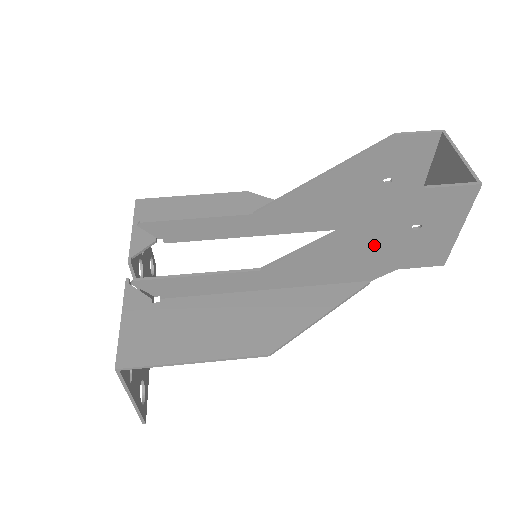
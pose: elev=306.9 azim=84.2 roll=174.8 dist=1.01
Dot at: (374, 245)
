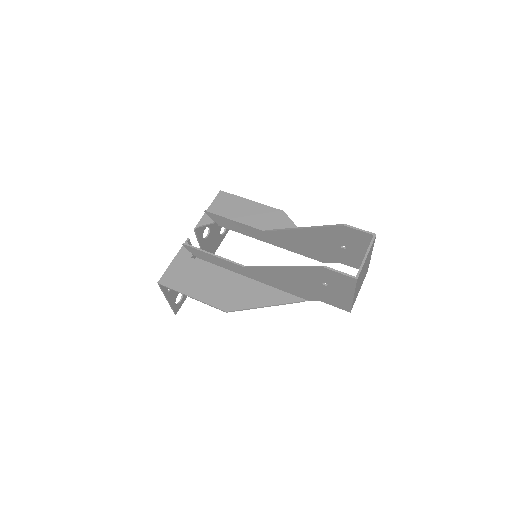
Dot at: (303, 282)
